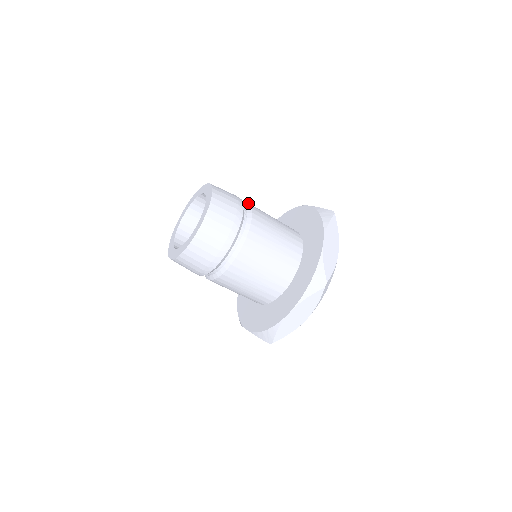
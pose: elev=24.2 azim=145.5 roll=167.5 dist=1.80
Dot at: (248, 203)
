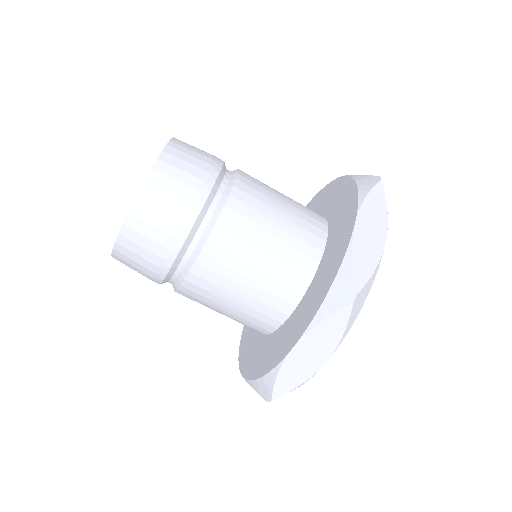
Dot at: (237, 169)
